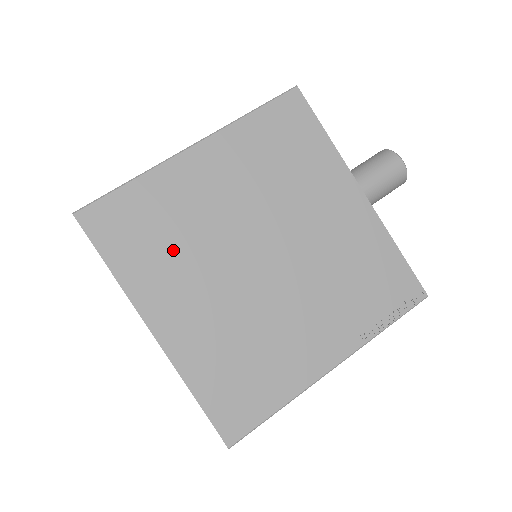
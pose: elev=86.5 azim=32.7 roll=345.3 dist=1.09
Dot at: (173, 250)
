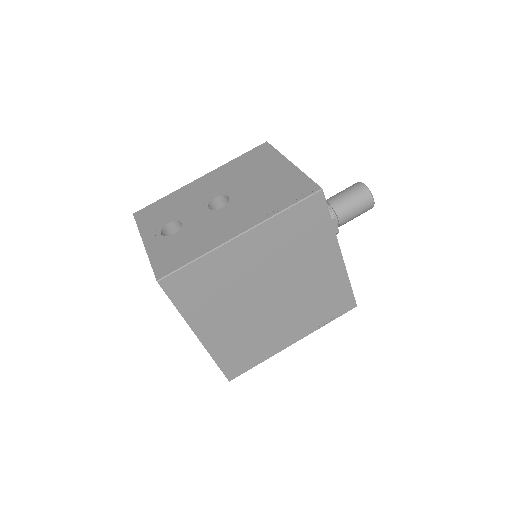
Dot at: (217, 296)
